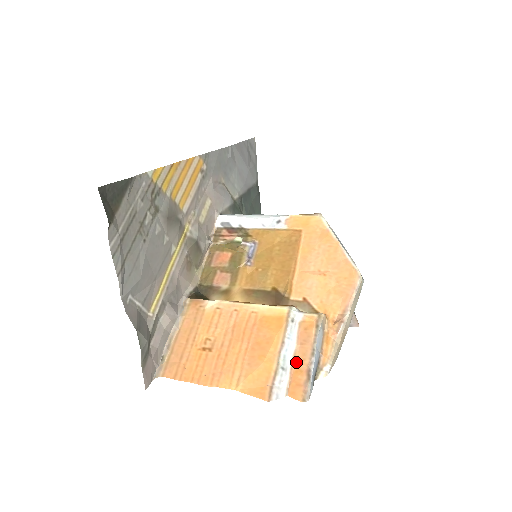
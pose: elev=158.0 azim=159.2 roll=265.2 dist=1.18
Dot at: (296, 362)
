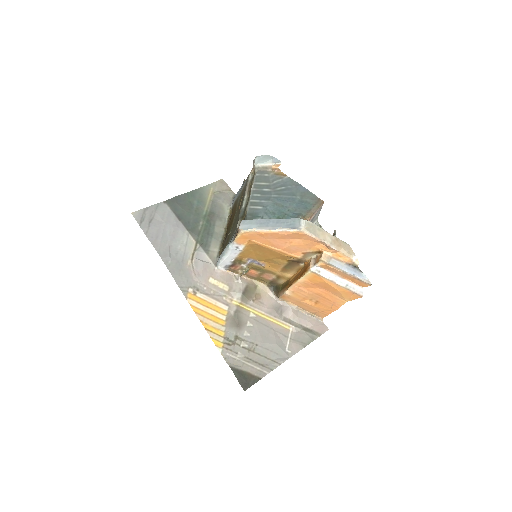
Dot at: (346, 278)
